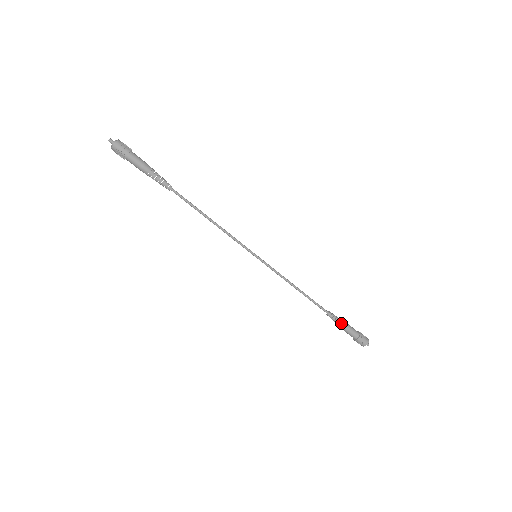
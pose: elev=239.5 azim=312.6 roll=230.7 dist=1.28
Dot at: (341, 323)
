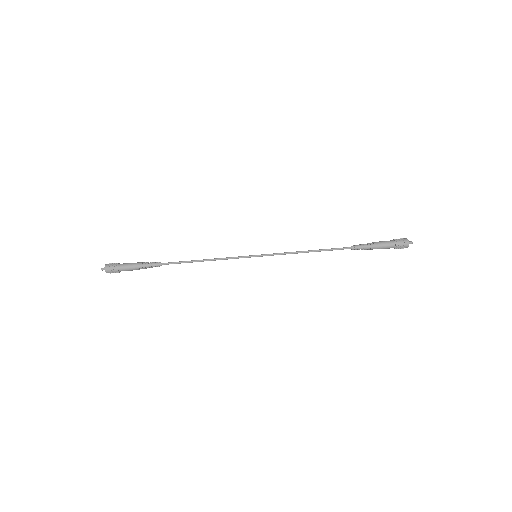
Dot at: (369, 246)
